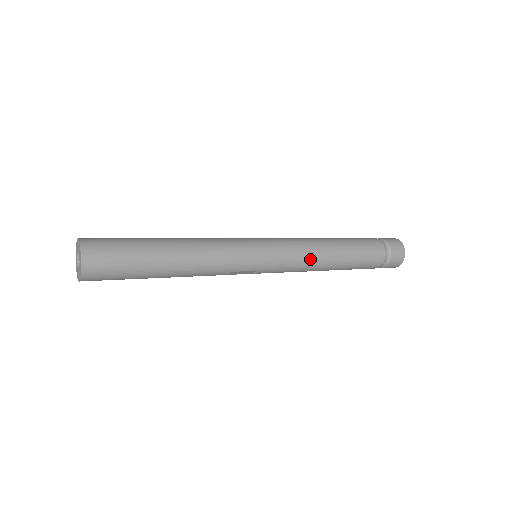
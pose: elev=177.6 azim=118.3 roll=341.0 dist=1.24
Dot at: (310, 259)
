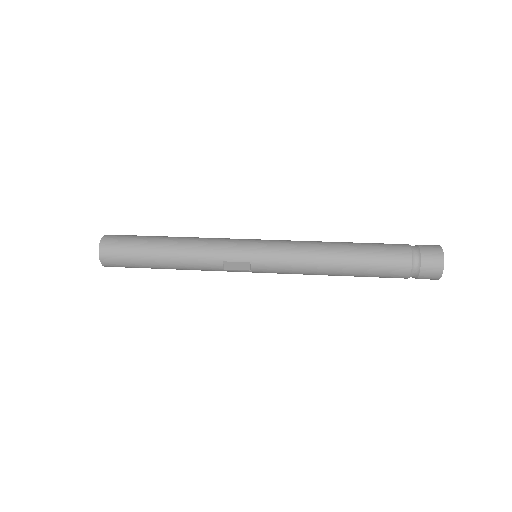
Dot at: (307, 253)
